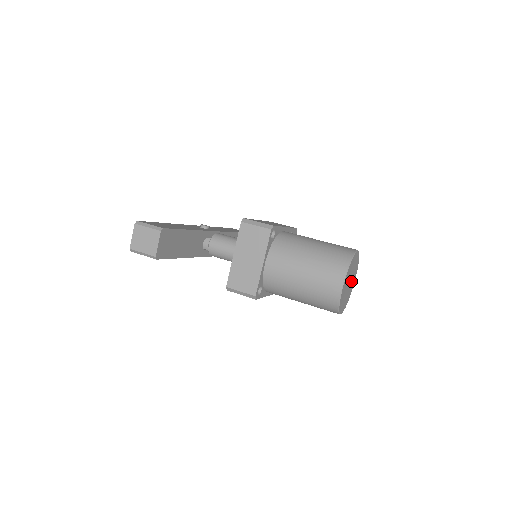
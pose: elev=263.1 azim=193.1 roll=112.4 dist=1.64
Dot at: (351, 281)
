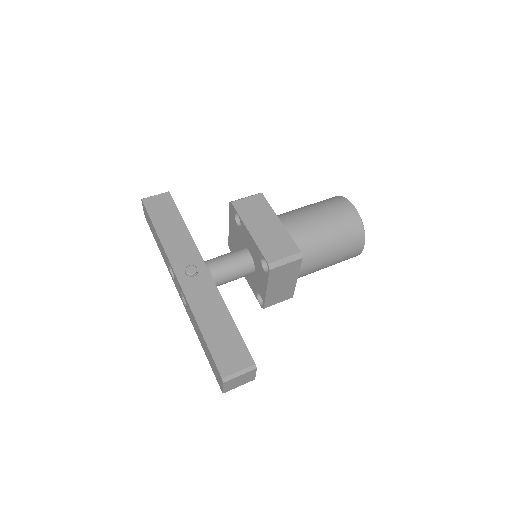
Dot at: occluded
